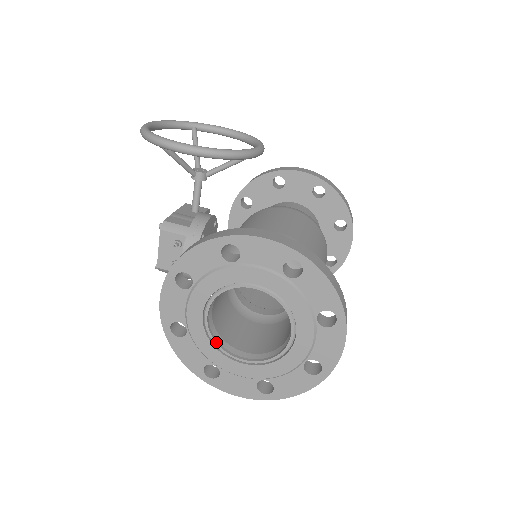
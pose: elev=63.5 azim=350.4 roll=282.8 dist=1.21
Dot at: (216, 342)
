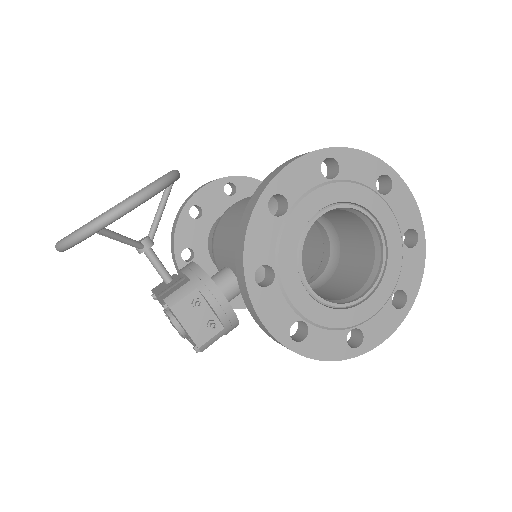
Dot at: (336, 303)
